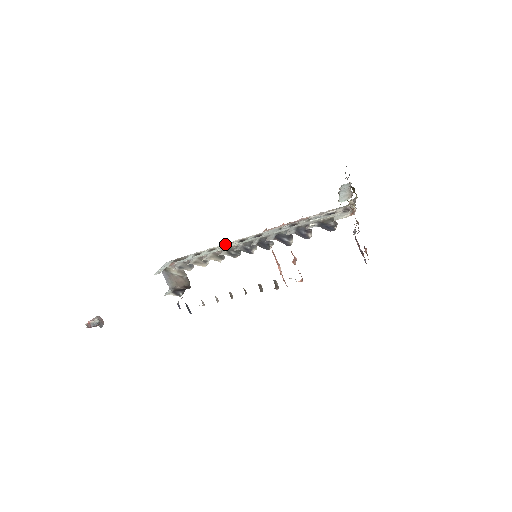
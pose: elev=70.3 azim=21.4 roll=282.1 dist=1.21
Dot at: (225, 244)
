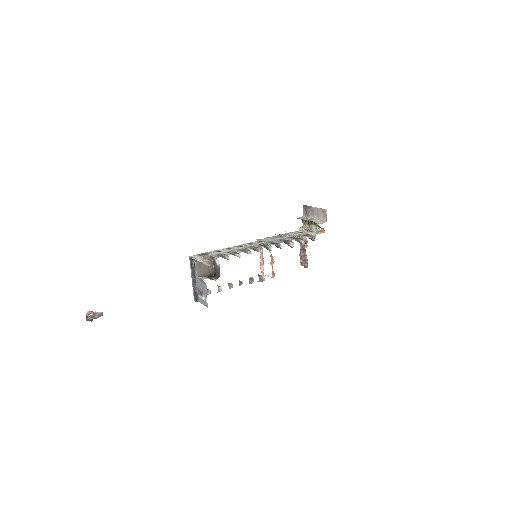
Dot at: (237, 246)
